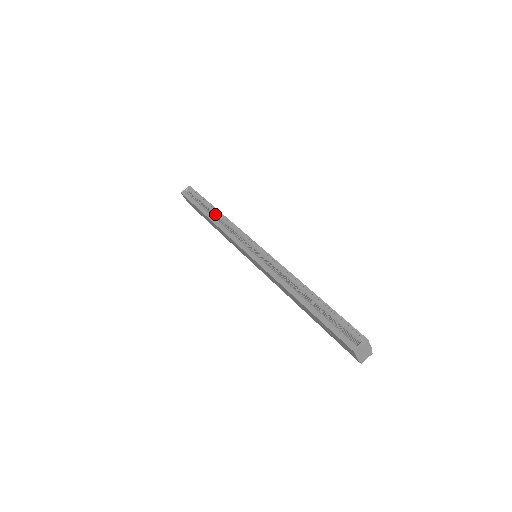
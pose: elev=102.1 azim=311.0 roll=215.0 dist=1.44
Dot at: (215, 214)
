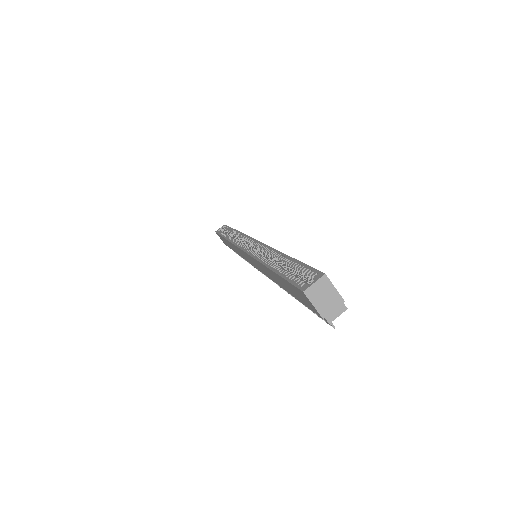
Dot at: (233, 234)
